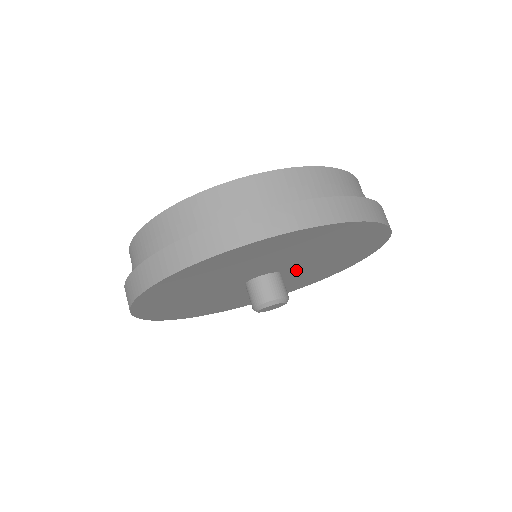
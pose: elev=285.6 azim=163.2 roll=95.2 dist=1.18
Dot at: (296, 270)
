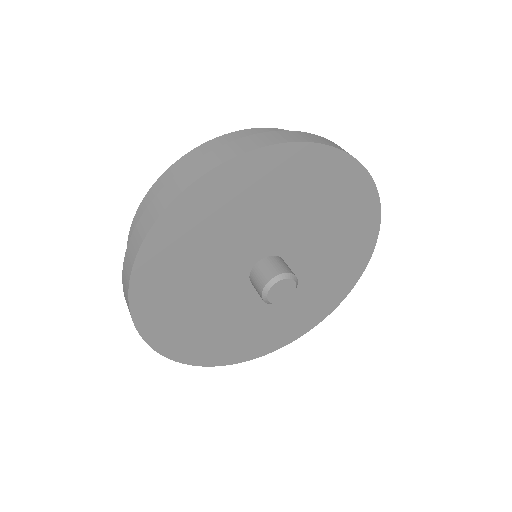
Dot at: occluded
